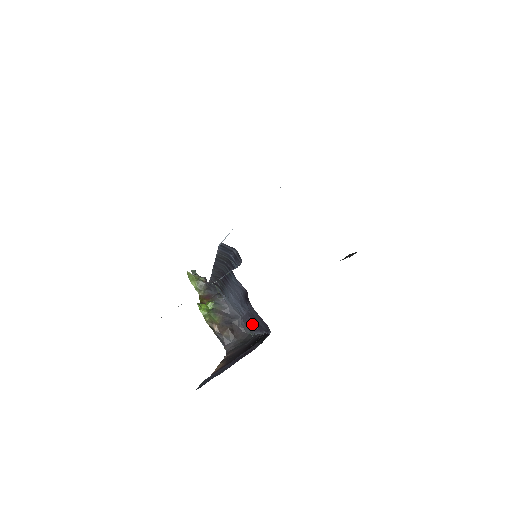
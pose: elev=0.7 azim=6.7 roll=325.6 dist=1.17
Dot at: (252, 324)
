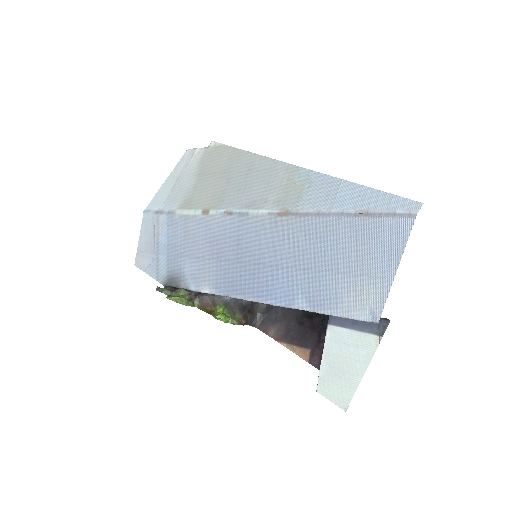
Dot at: occluded
